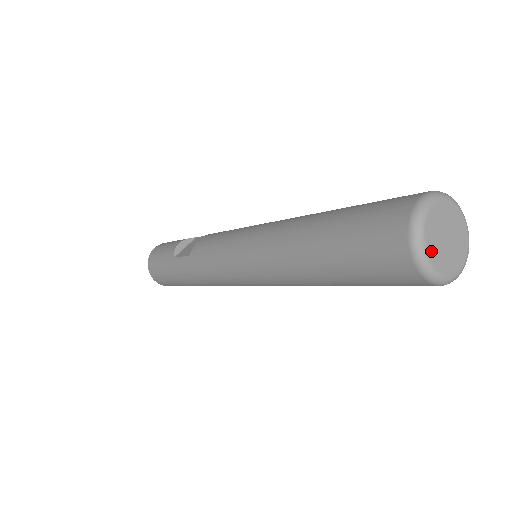
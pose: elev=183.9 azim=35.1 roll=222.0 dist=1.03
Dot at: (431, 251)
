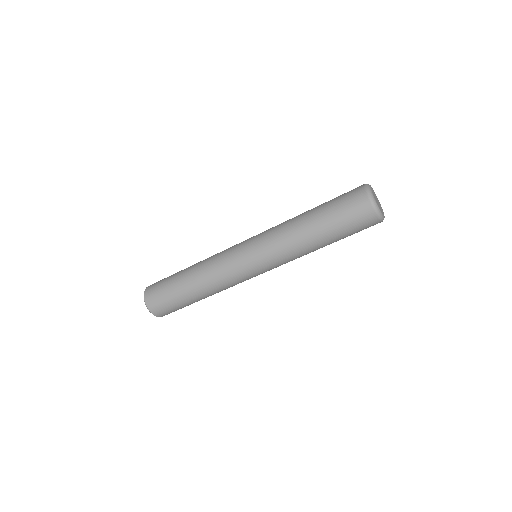
Dot at: (372, 189)
